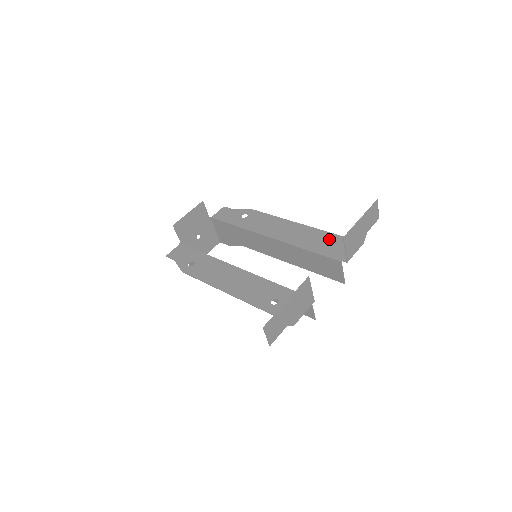
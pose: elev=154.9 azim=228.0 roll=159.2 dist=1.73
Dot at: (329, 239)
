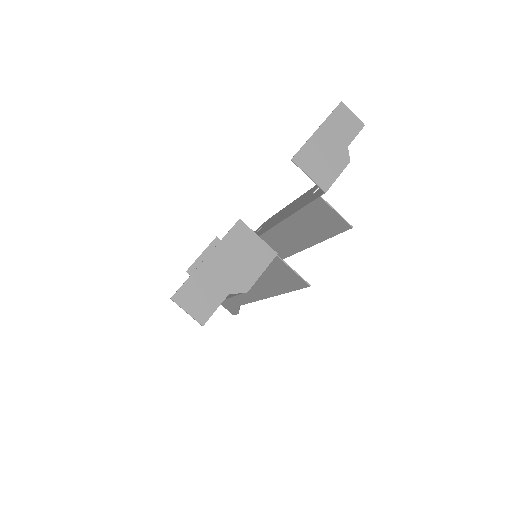
Dot at: (317, 187)
